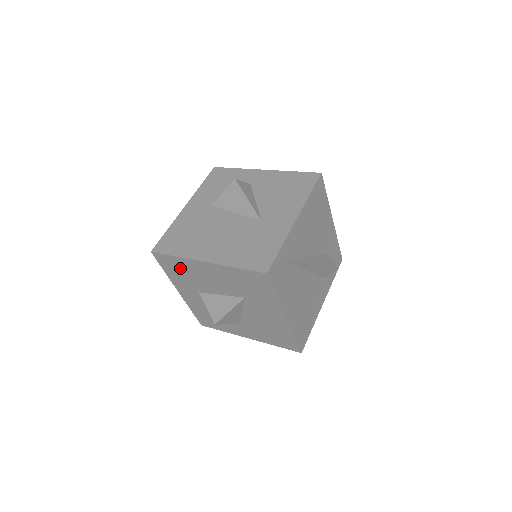
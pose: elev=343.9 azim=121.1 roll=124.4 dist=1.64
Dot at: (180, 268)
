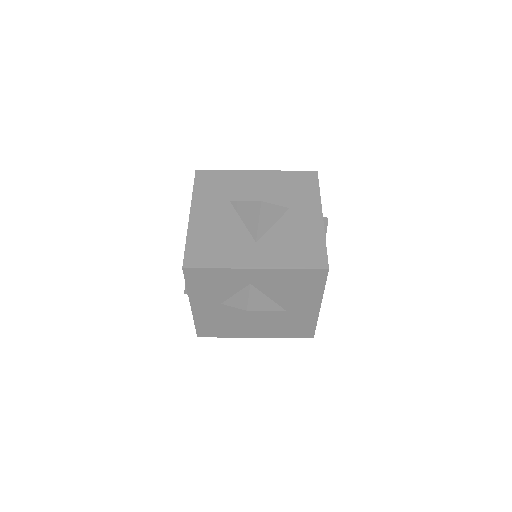
Dot at: occluded
